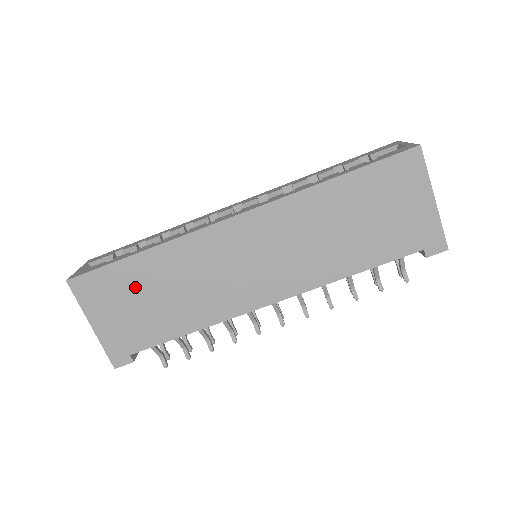
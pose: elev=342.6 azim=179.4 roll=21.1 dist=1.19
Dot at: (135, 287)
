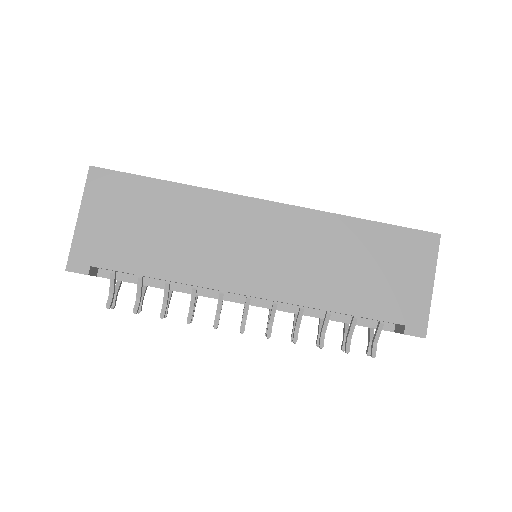
Dot at: (143, 207)
